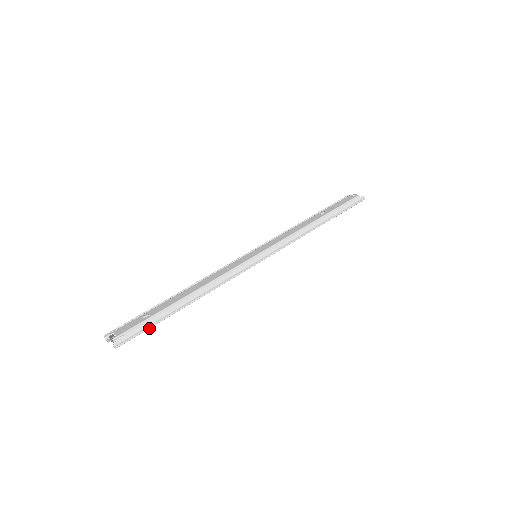
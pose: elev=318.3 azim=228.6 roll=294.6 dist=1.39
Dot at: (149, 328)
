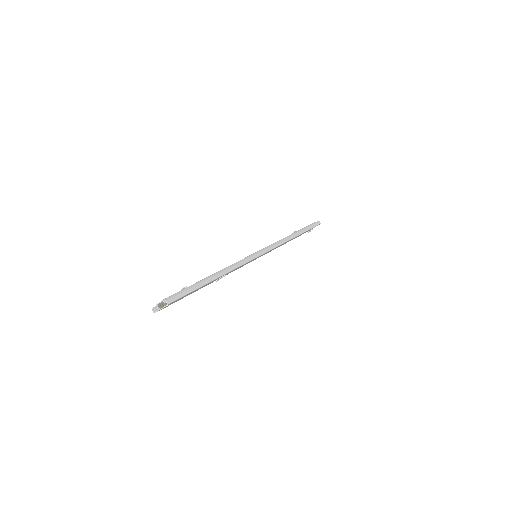
Dot at: (191, 292)
